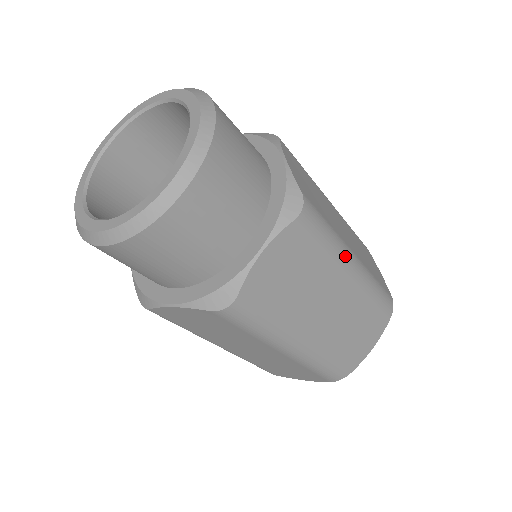
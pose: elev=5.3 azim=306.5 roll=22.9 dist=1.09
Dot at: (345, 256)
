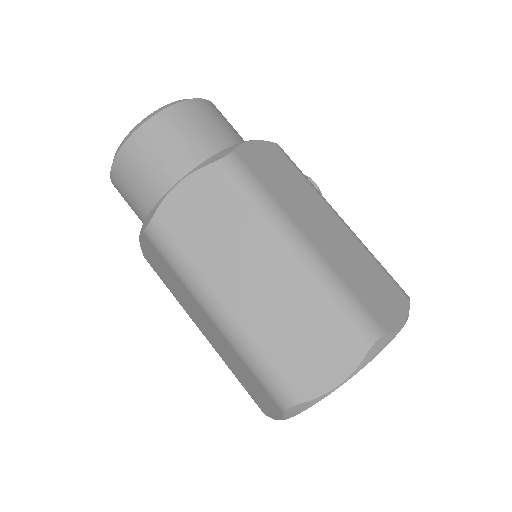
Dot at: (280, 225)
